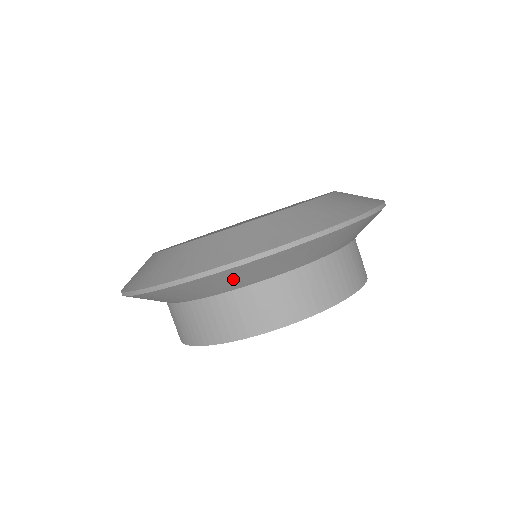
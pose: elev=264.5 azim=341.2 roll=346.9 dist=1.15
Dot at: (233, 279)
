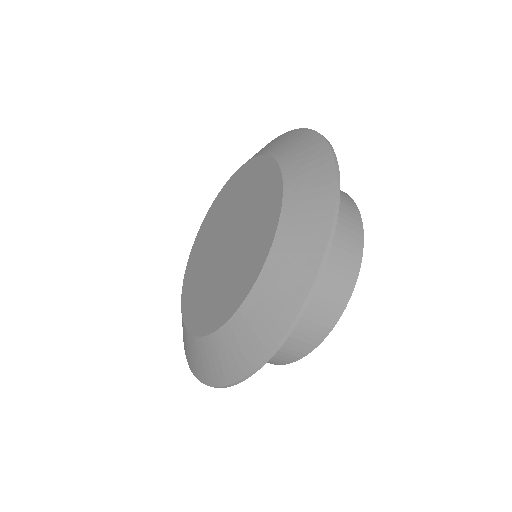
Dot at: occluded
